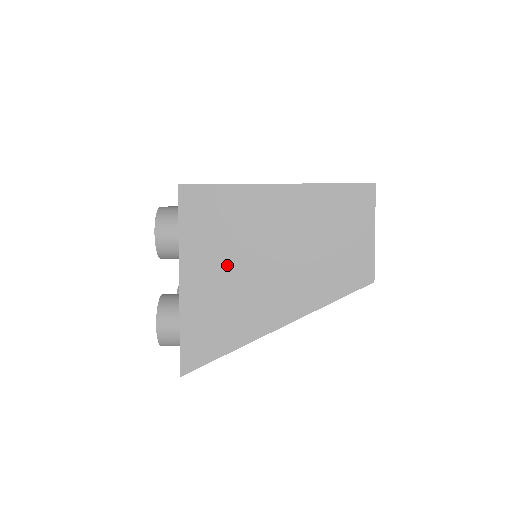
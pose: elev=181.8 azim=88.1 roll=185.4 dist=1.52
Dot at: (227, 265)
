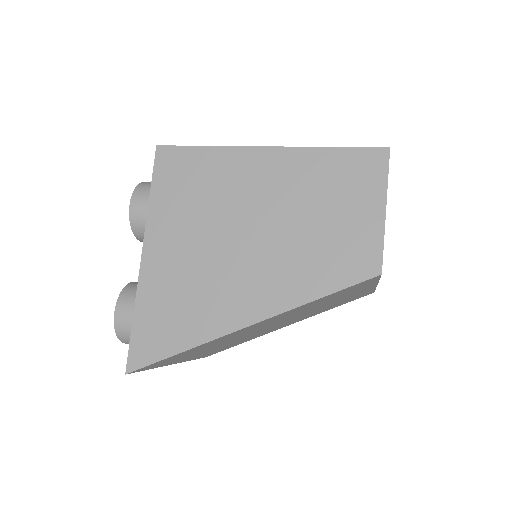
Dot at: (198, 240)
